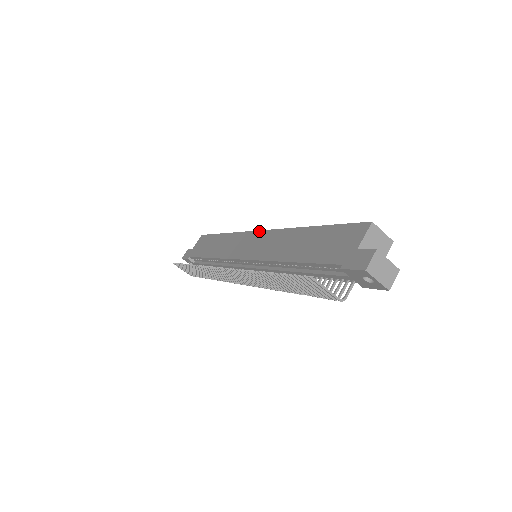
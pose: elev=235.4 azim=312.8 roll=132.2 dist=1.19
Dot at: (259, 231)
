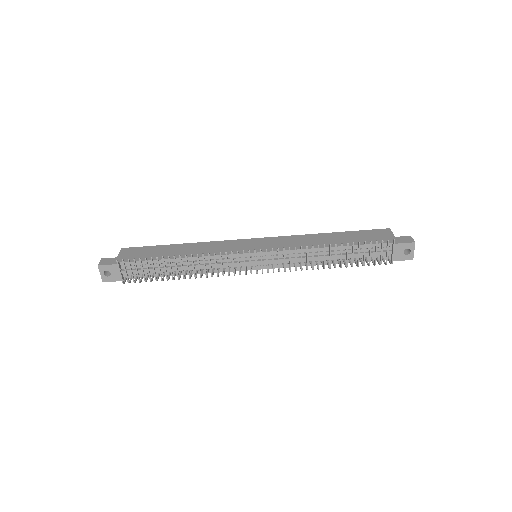
Dot at: (257, 238)
